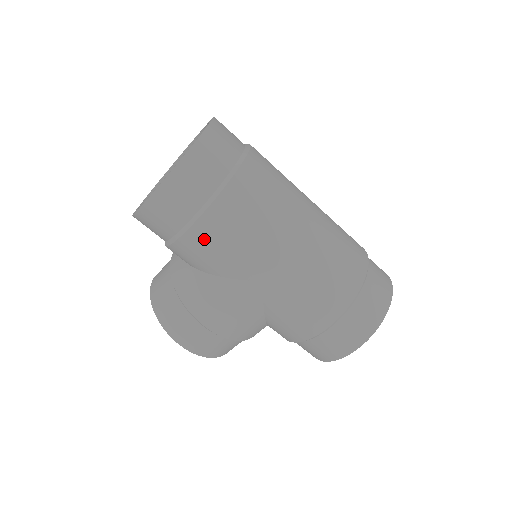
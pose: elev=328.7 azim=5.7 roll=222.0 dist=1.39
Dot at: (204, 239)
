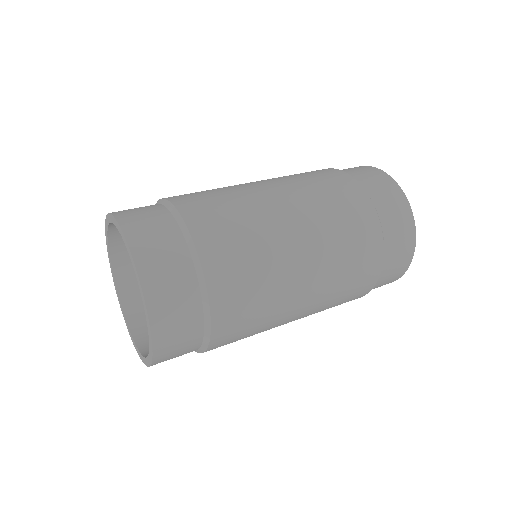
Dot at: occluded
